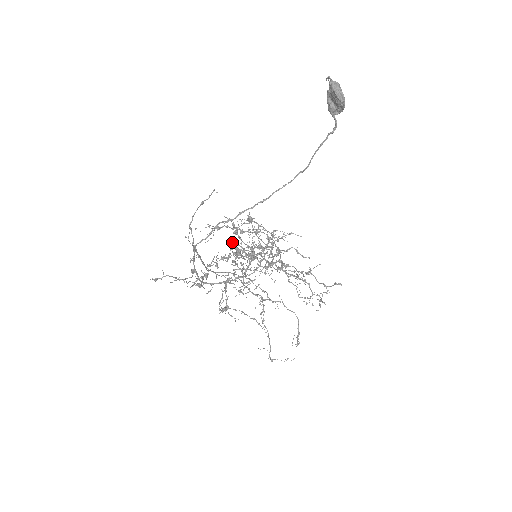
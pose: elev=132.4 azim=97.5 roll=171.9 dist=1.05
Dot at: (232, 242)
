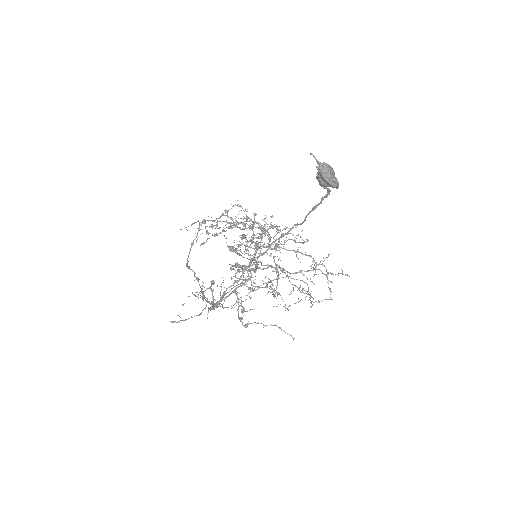
Dot at: (224, 236)
